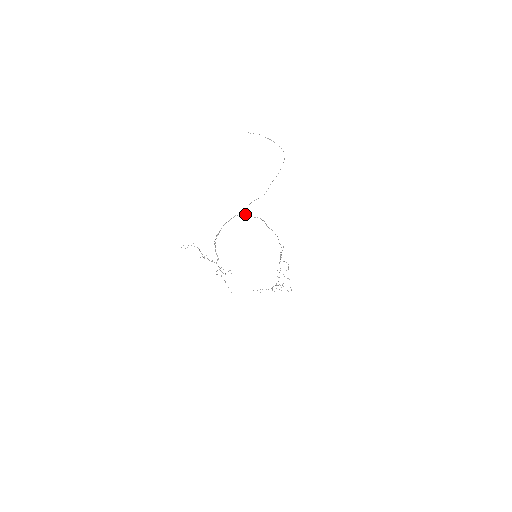
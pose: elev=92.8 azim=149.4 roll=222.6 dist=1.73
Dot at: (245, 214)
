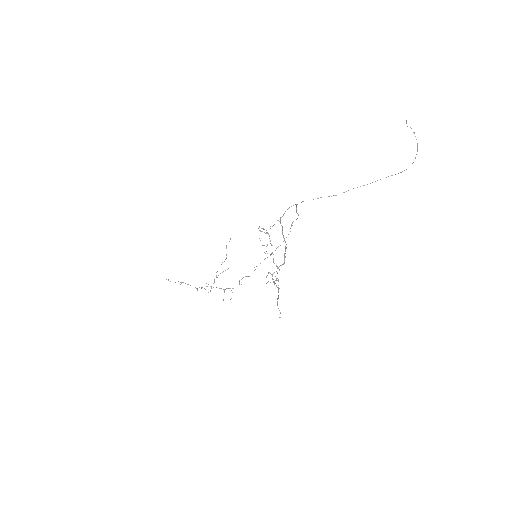
Dot at: (296, 205)
